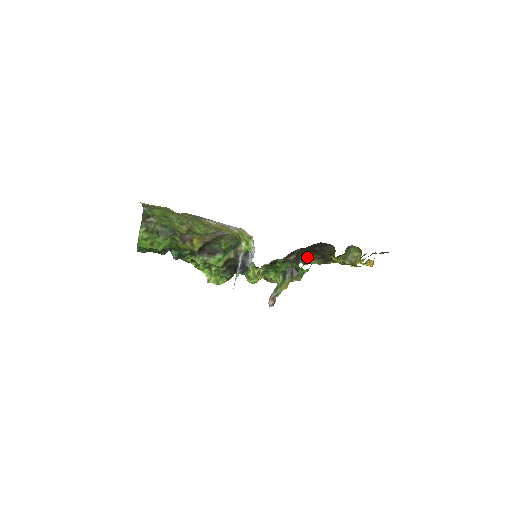
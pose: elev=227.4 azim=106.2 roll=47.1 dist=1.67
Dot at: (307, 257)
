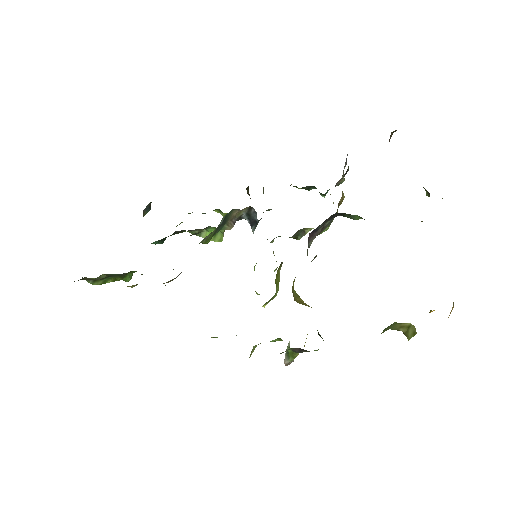
Dot at: (347, 214)
